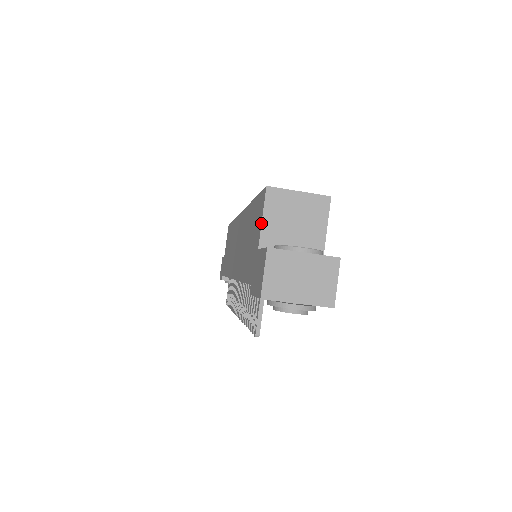
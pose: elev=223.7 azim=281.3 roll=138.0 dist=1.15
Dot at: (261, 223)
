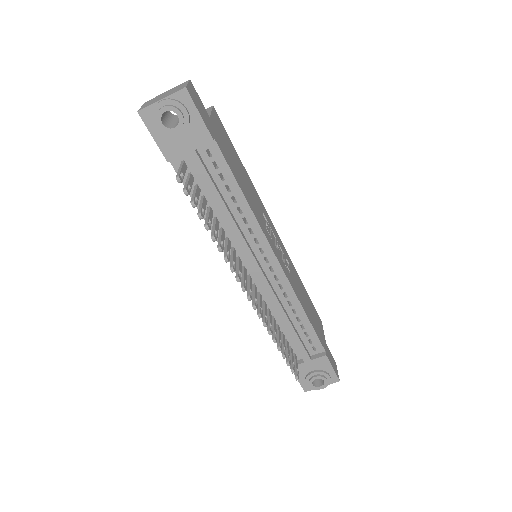
Dot at: occluded
